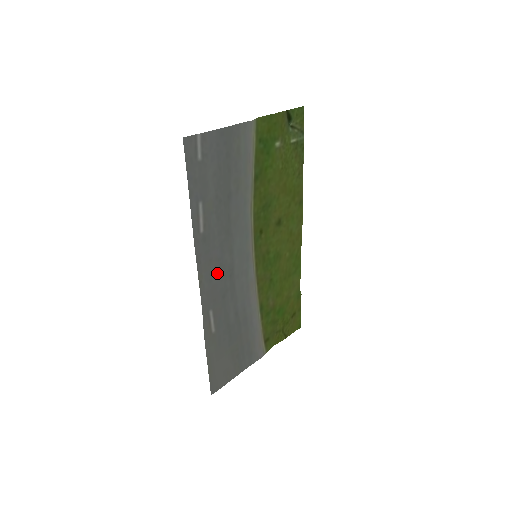
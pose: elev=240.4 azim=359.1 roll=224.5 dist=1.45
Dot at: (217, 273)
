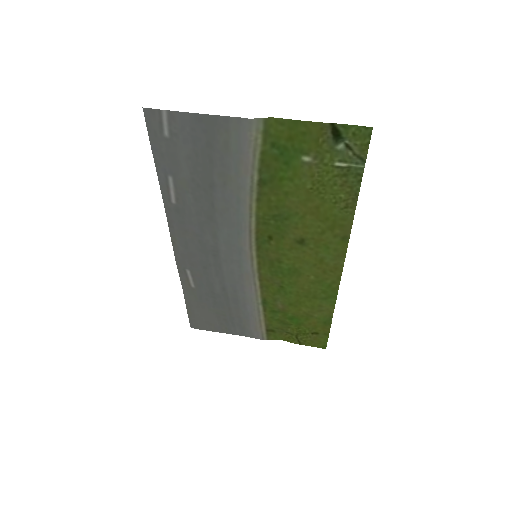
Dot at: (196, 245)
